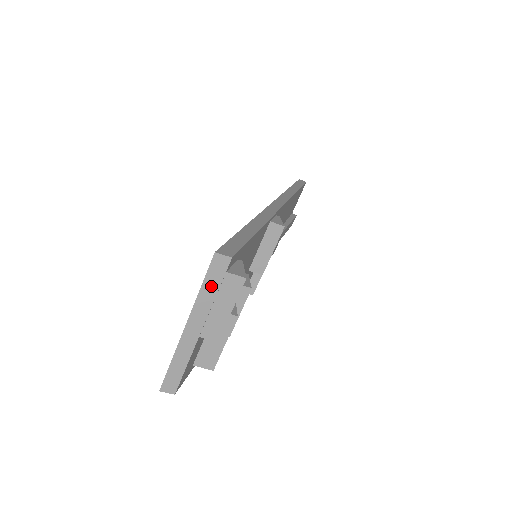
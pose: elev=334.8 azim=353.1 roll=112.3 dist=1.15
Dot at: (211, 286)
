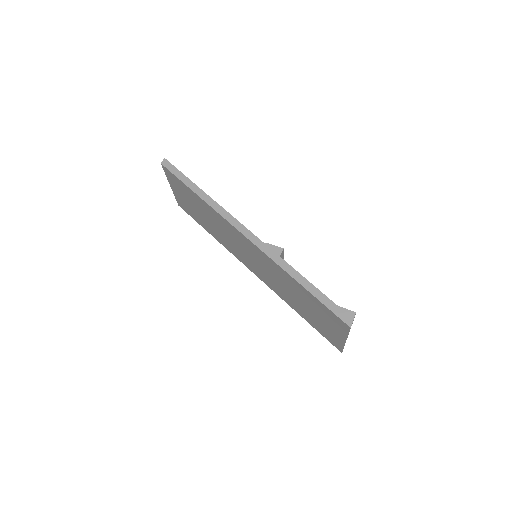
Dot at: occluded
